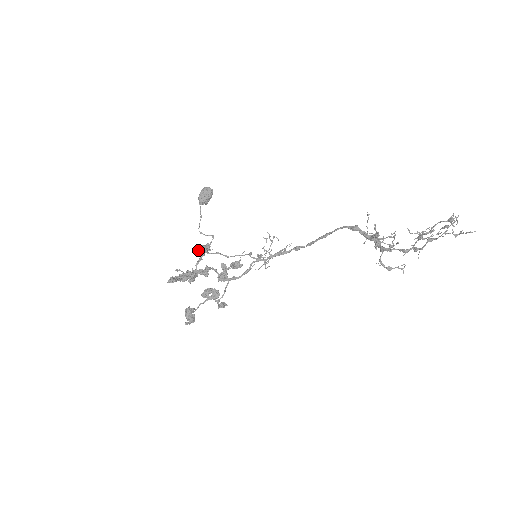
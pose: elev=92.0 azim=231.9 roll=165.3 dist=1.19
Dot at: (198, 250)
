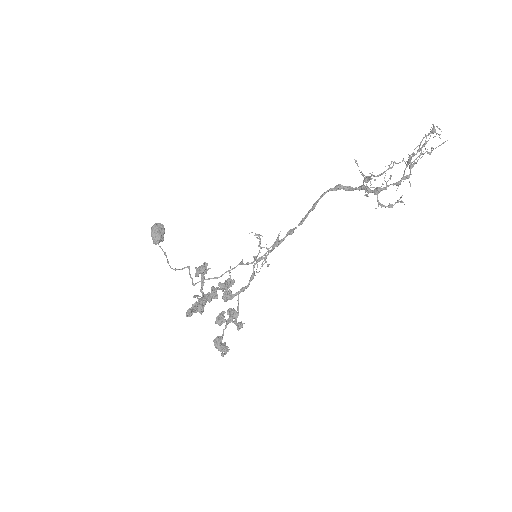
Dot at: (199, 272)
